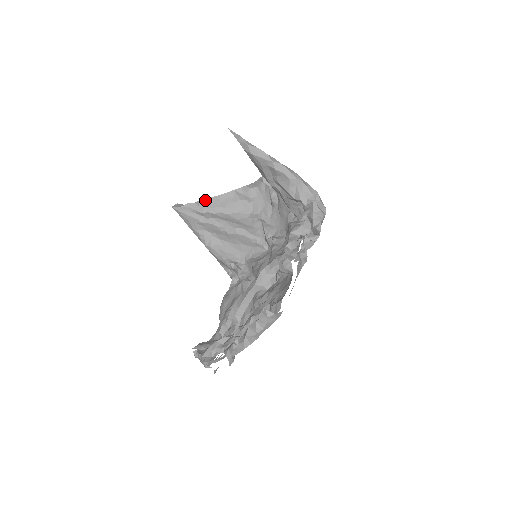
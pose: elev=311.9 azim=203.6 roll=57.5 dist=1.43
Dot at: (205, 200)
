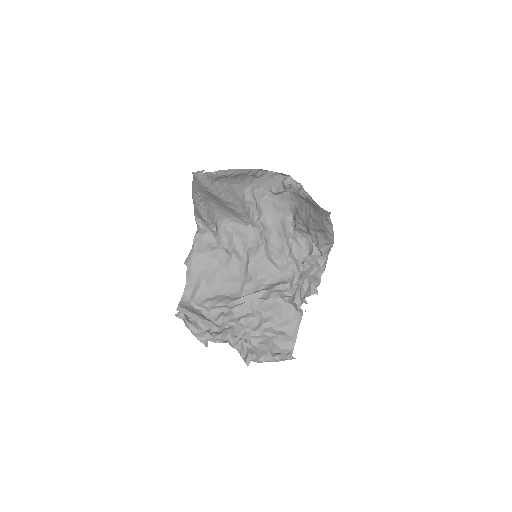
Dot at: (223, 171)
